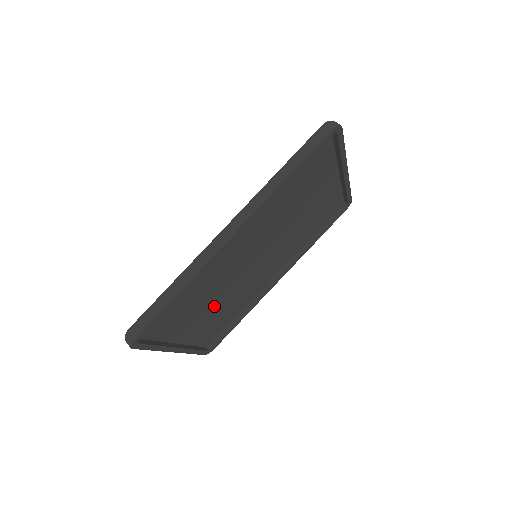
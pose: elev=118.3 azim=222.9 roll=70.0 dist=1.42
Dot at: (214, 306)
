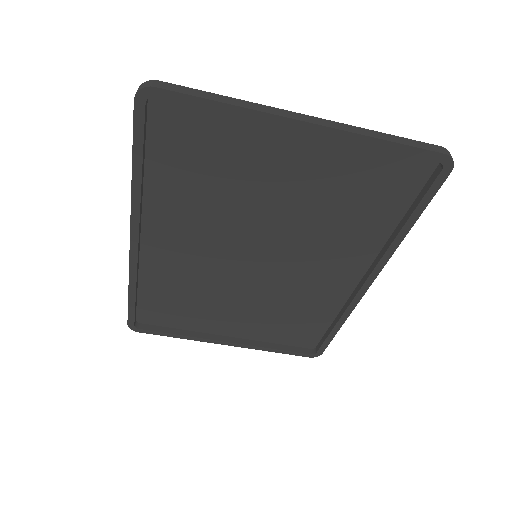
Dot at: (247, 307)
